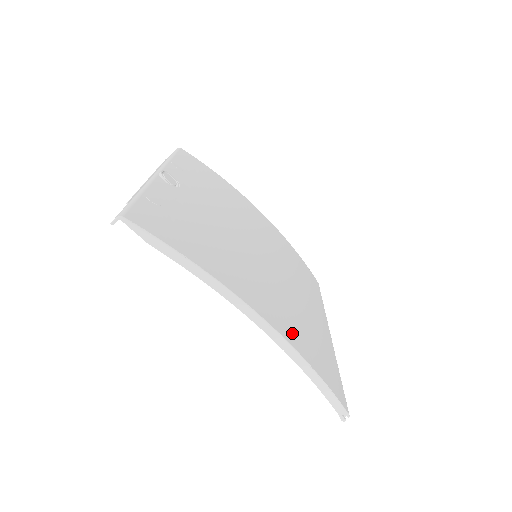
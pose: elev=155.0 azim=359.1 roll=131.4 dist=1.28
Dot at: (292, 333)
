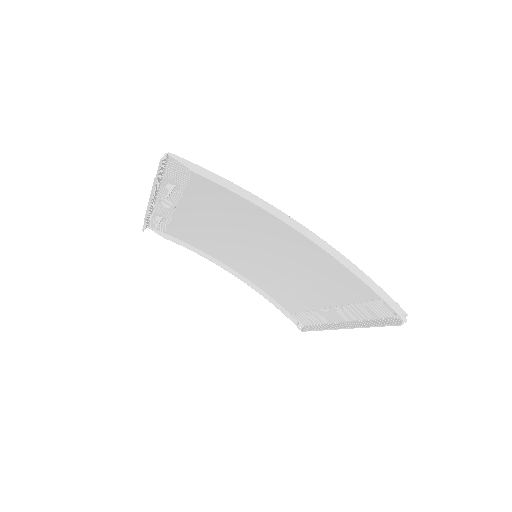
Dot at: (327, 255)
